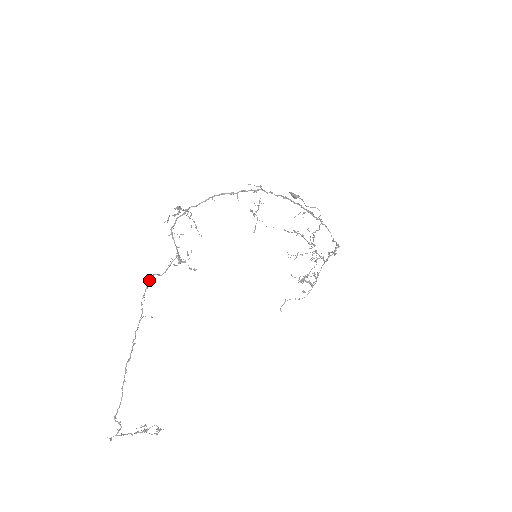
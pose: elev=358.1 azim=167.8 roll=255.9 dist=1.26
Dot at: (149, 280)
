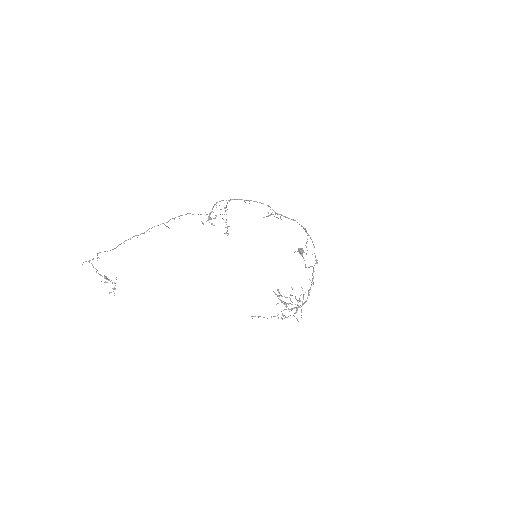
Dot at: occluded
